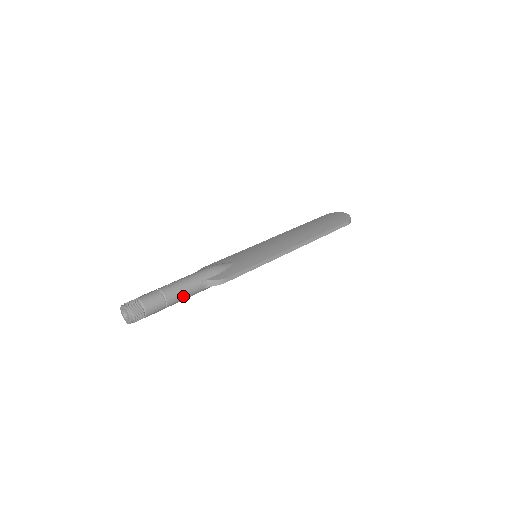
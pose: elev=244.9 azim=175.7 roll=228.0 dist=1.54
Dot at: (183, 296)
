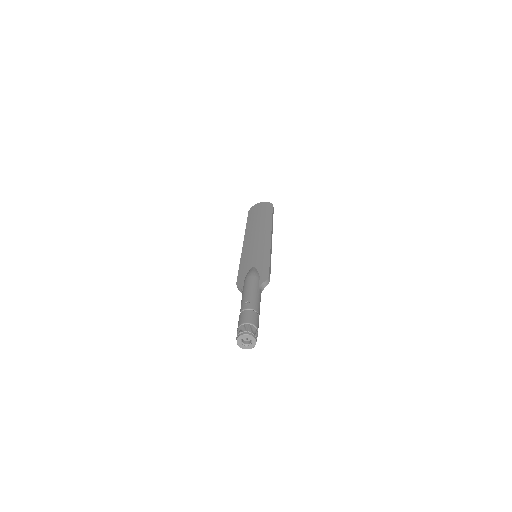
Dot at: occluded
